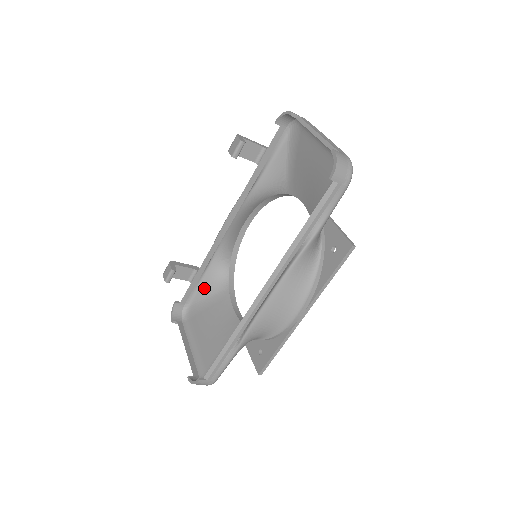
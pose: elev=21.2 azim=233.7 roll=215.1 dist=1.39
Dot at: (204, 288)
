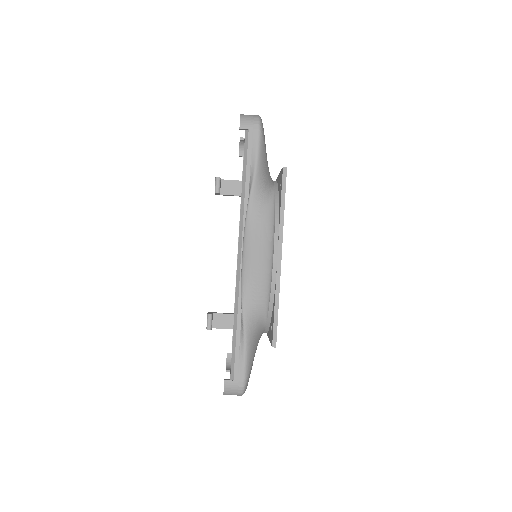
Dot at: occluded
